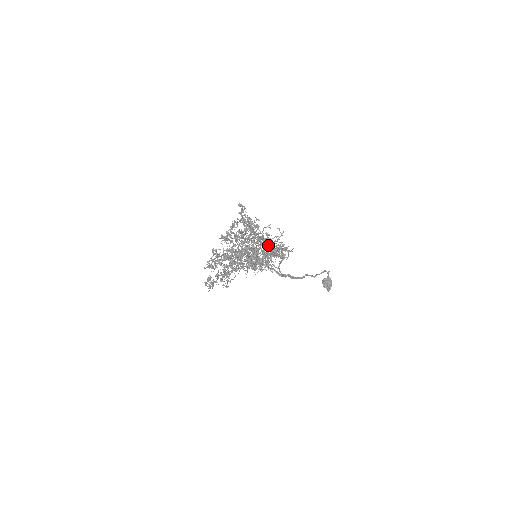
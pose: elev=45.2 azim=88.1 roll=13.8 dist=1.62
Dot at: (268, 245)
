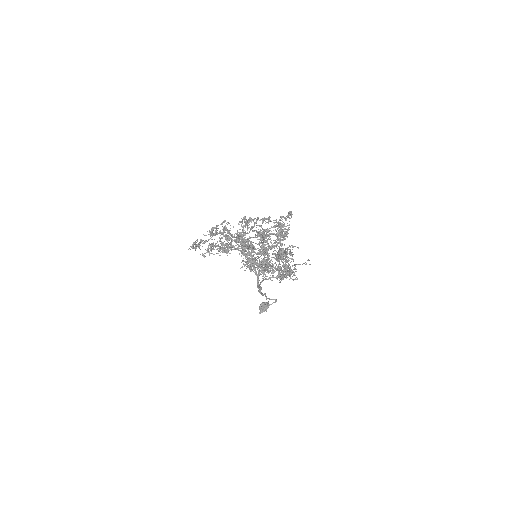
Dot at: (289, 265)
